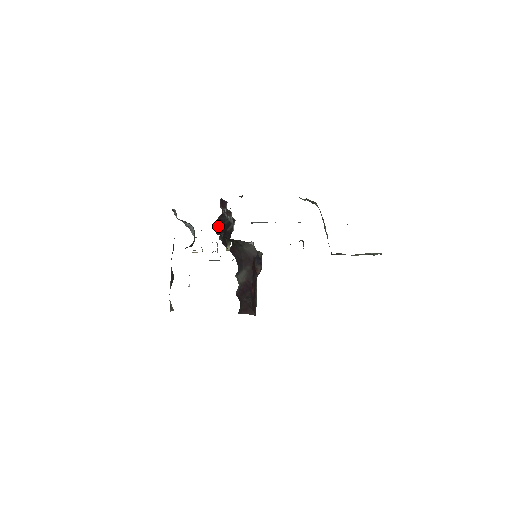
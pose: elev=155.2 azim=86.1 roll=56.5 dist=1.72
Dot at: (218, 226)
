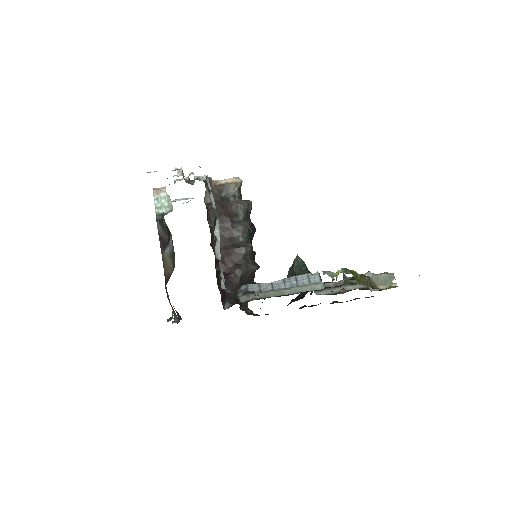
Dot at: (218, 282)
